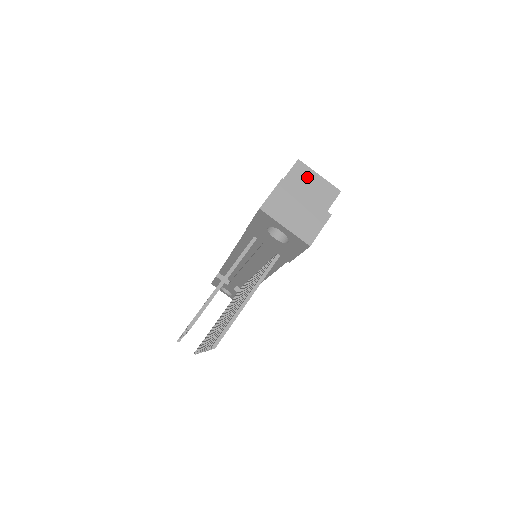
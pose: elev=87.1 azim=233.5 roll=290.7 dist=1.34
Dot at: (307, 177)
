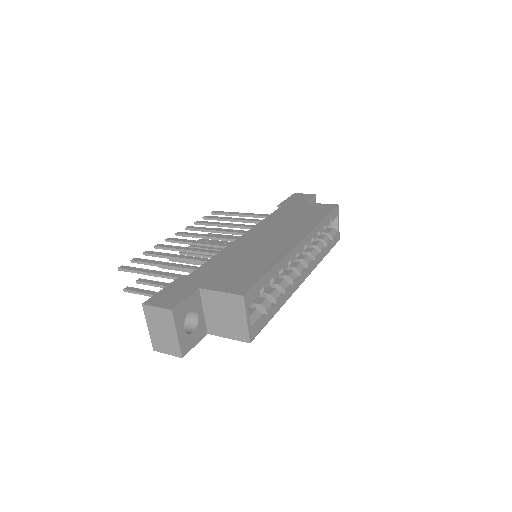
Dot at: (236, 310)
